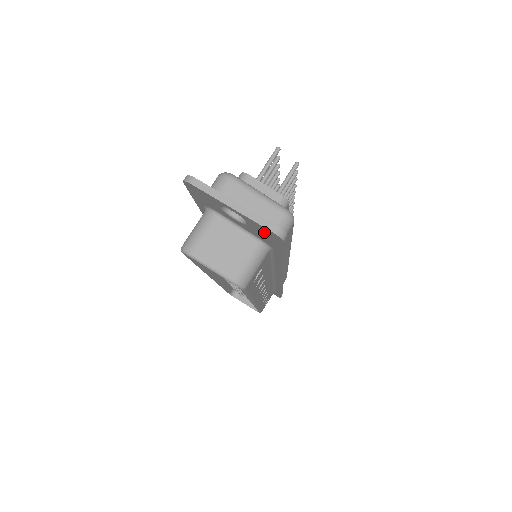
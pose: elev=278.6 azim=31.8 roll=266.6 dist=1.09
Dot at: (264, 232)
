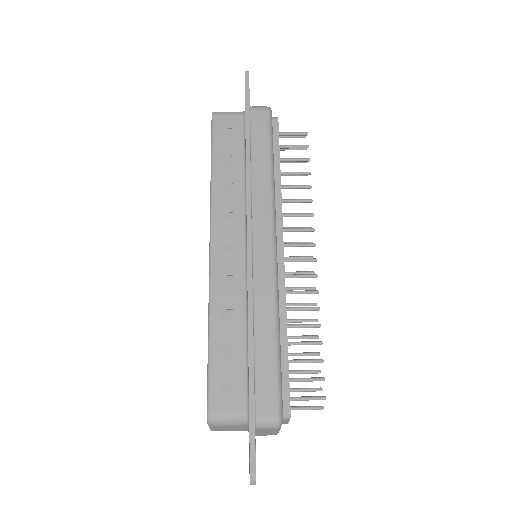
Dot at: occluded
